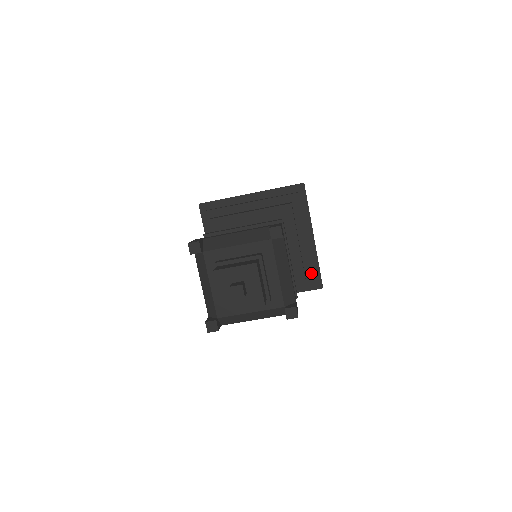
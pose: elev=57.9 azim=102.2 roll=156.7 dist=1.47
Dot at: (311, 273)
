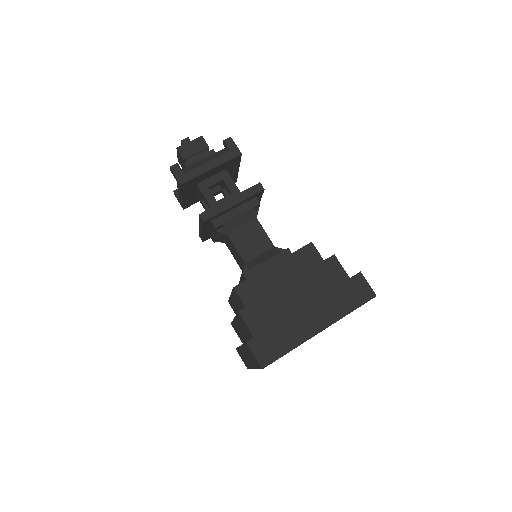
Dot at: occluded
